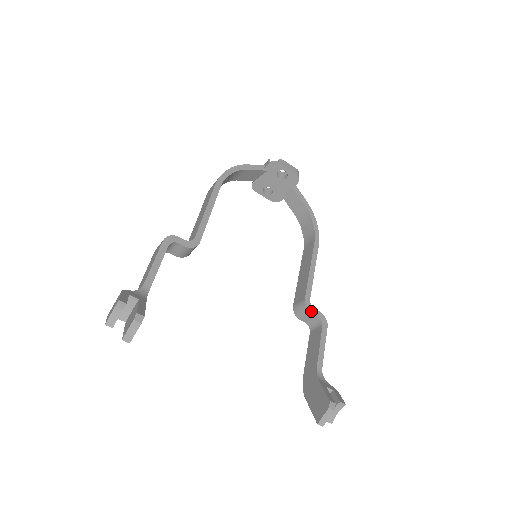
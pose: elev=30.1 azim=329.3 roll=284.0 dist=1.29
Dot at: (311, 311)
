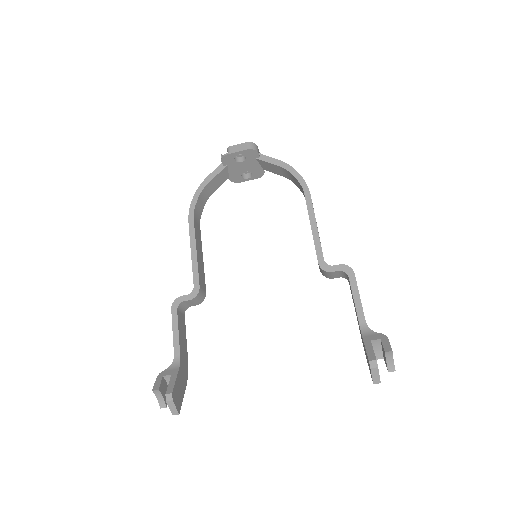
Dot at: (330, 271)
